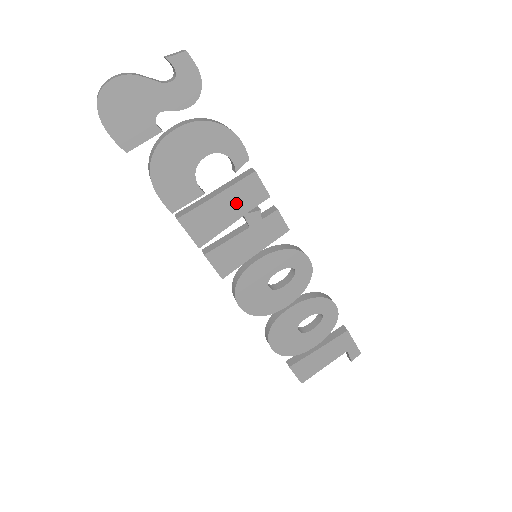
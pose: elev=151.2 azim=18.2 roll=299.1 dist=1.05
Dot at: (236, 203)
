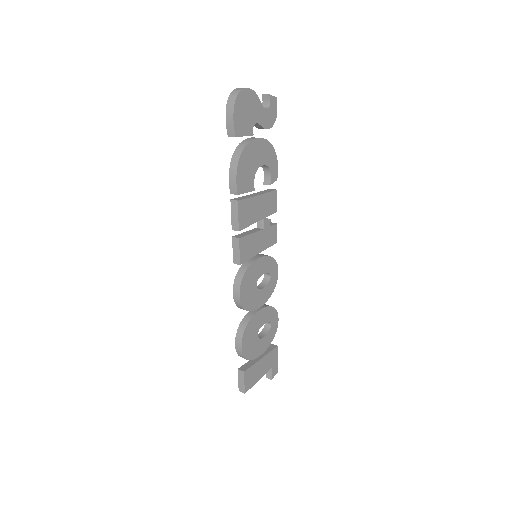
Dot at: (264, 207)
